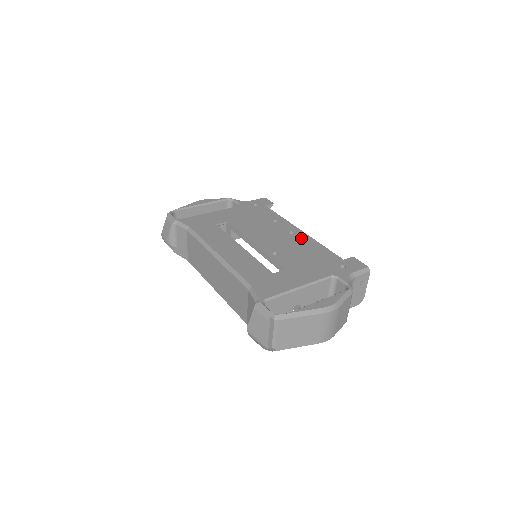
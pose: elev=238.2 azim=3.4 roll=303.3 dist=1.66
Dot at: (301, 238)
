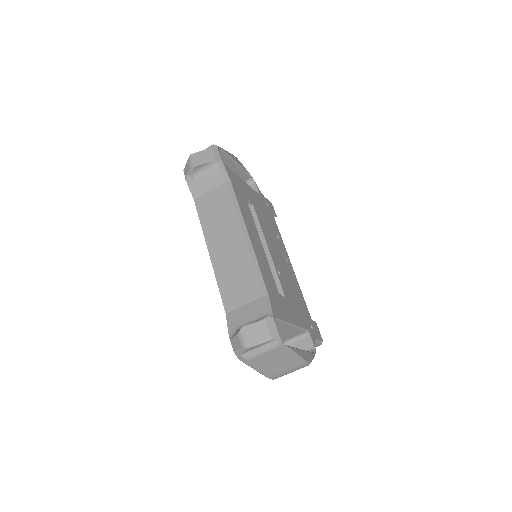
Dot at: (292, 272)
